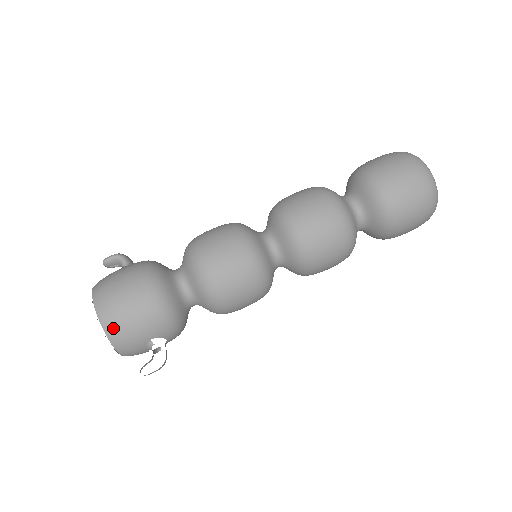
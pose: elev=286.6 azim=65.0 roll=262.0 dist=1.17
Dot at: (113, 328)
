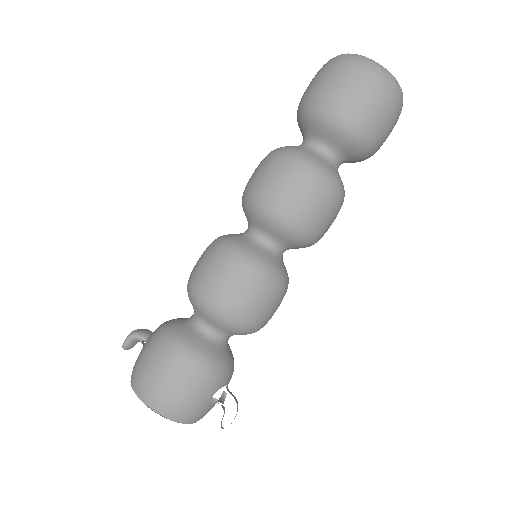
Dot at: (173, 412)
